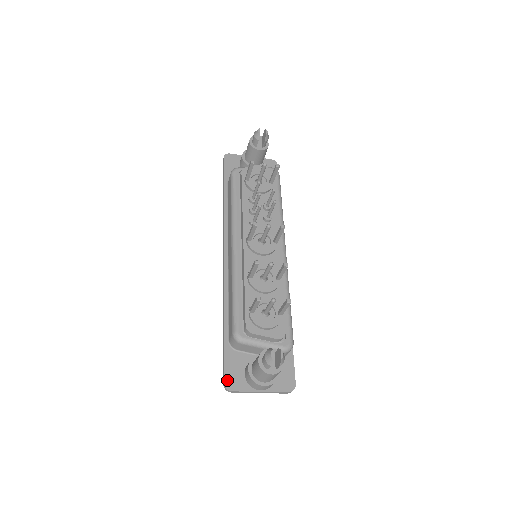
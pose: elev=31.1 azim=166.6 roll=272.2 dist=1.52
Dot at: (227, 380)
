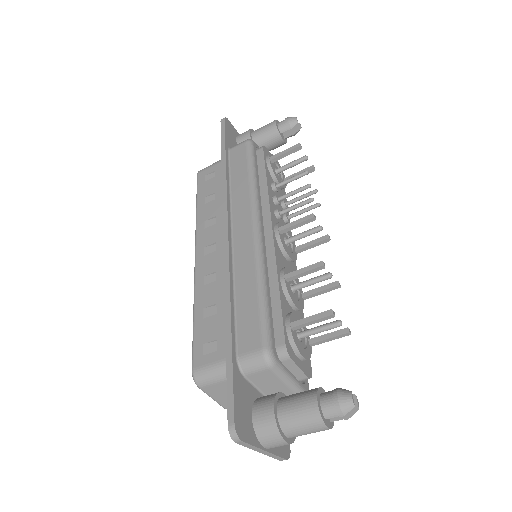
Dot at: (237, 420)
